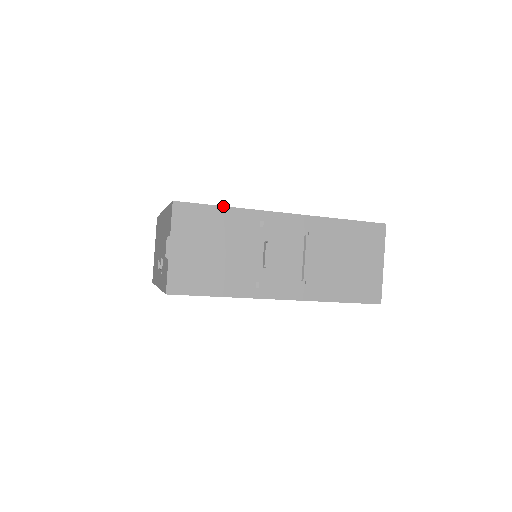
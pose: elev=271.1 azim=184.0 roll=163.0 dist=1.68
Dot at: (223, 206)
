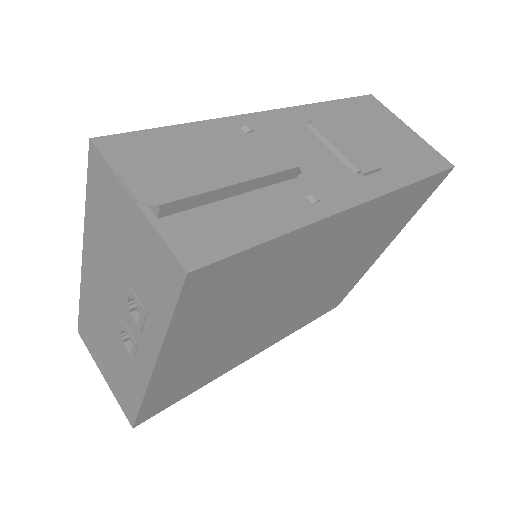
Dot at: (175, 125)
